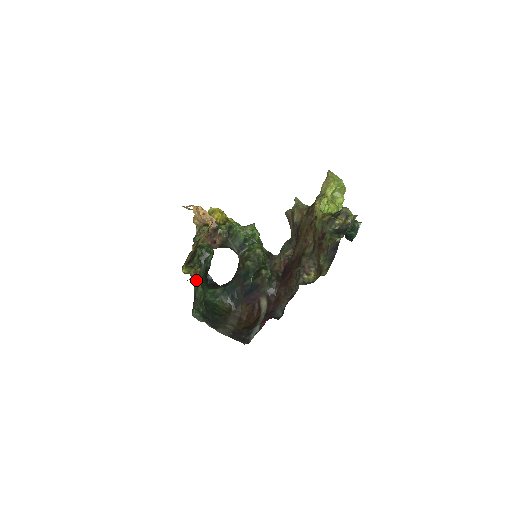
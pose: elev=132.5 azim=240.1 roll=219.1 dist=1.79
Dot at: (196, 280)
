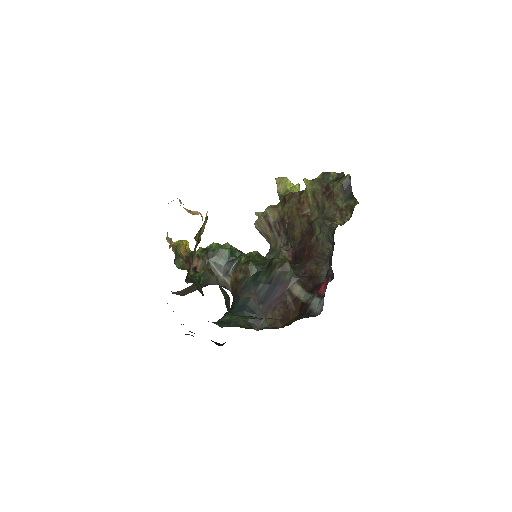
Dot at: (215, 277)
